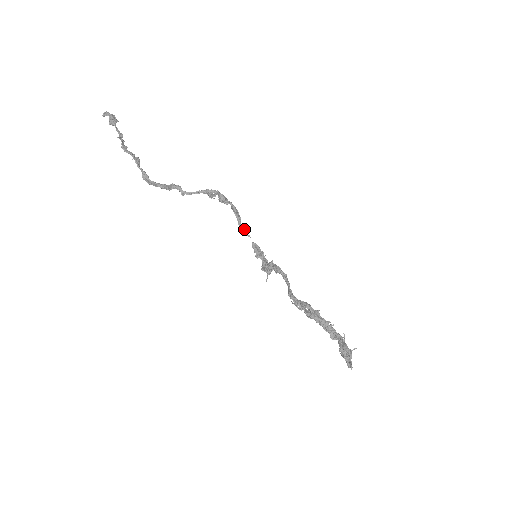
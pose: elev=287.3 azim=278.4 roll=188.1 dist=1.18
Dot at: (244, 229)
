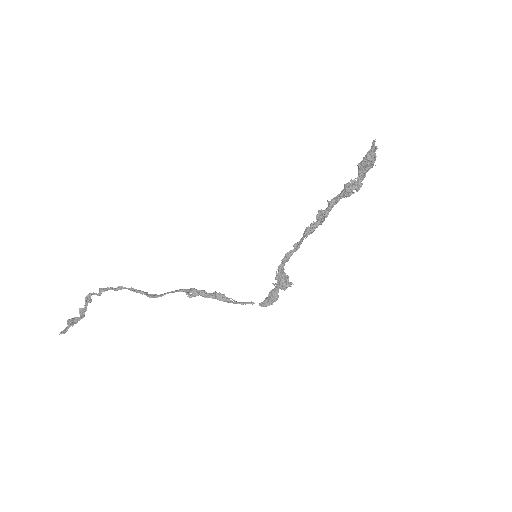
Dot at: (242, 303)
